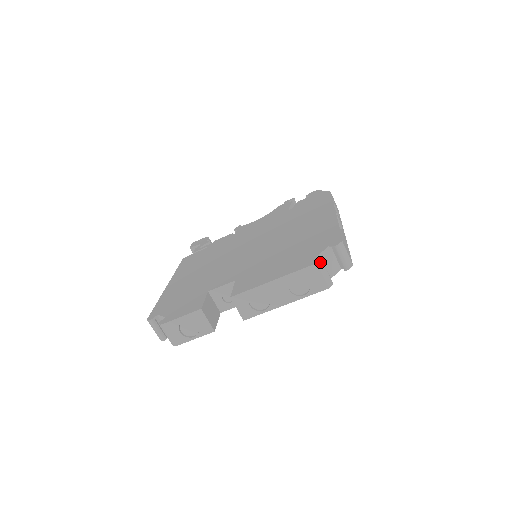
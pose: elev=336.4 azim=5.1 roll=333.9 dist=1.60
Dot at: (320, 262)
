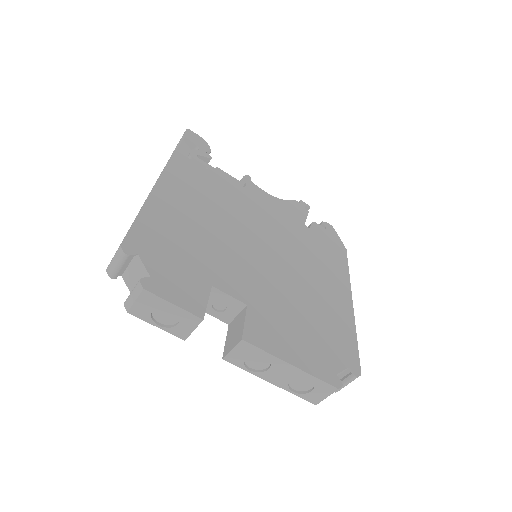
Dot at: (339, 388)
